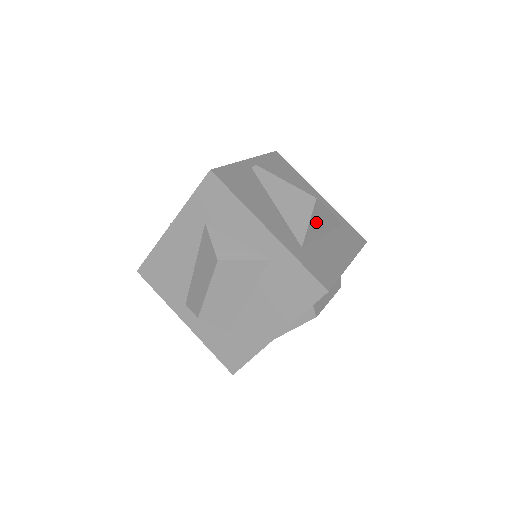
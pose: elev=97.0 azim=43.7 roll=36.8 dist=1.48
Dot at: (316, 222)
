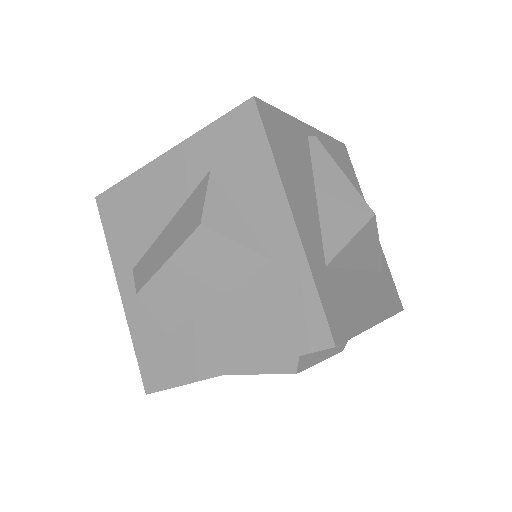
Dot at: (359, 245)
